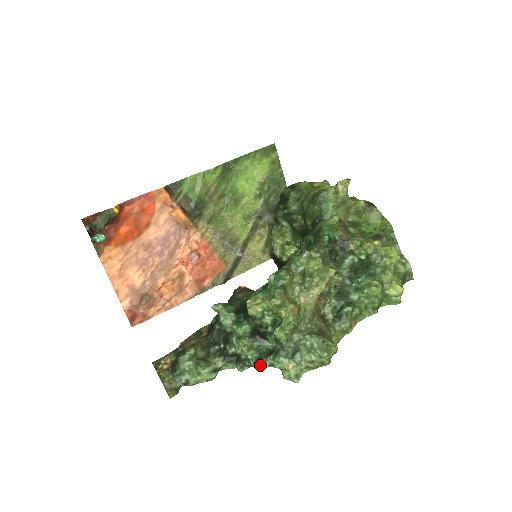
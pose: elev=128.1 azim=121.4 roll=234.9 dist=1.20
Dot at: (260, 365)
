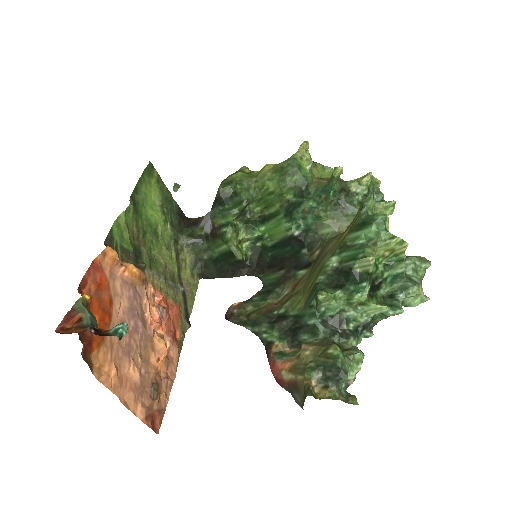
Dot at: (401, 308)
